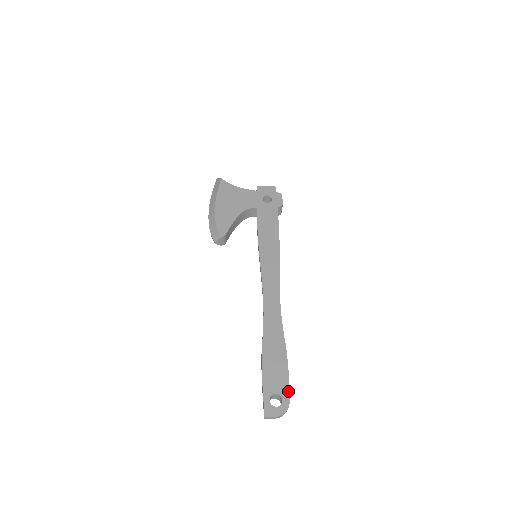
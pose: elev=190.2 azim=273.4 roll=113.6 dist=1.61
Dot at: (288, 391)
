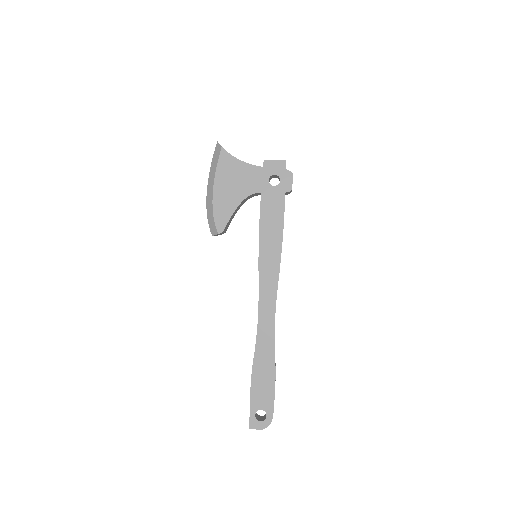
Dot at: (272, 408)
